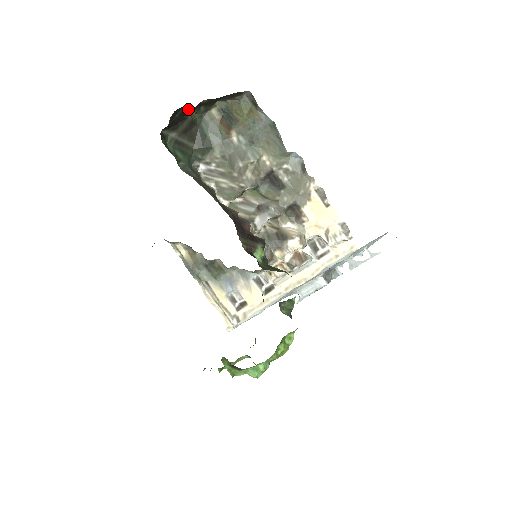
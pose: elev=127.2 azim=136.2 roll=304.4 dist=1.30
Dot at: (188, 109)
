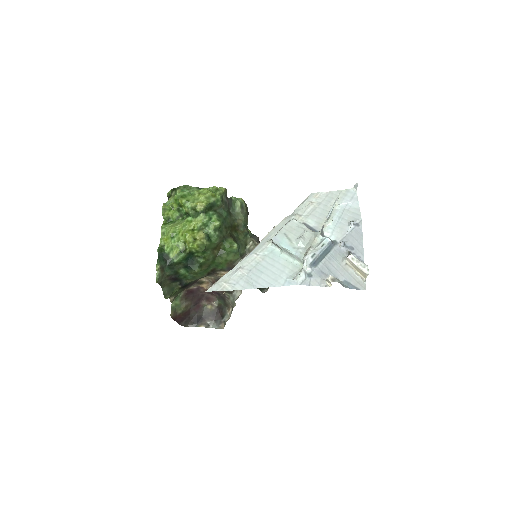
Dot at: occluded
